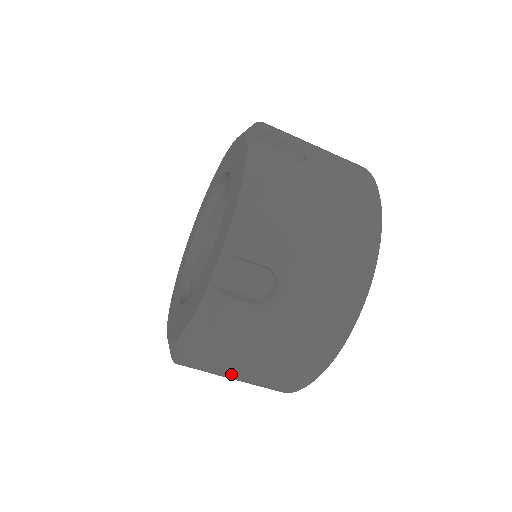
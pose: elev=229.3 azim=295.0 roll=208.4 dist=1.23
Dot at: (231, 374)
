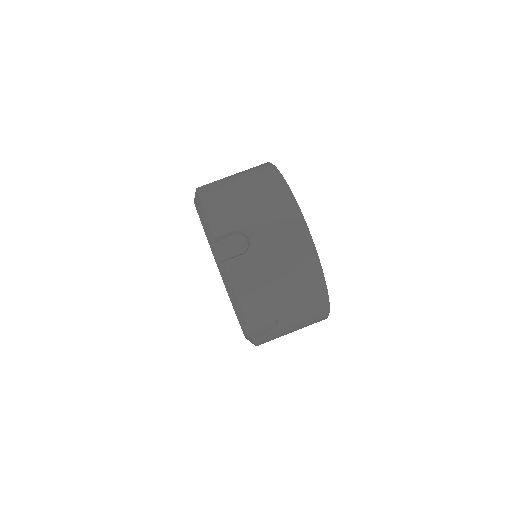
Dot at: (280, 312)
